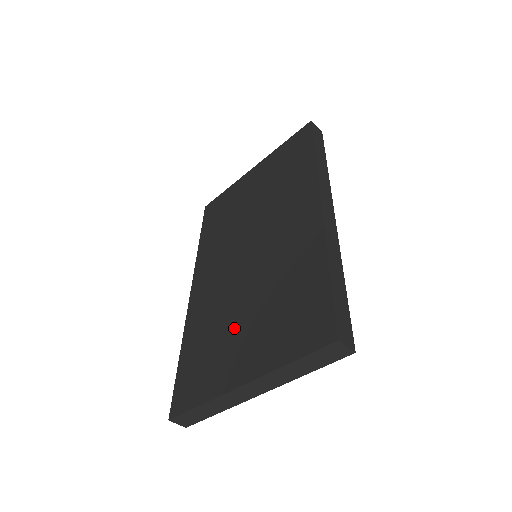
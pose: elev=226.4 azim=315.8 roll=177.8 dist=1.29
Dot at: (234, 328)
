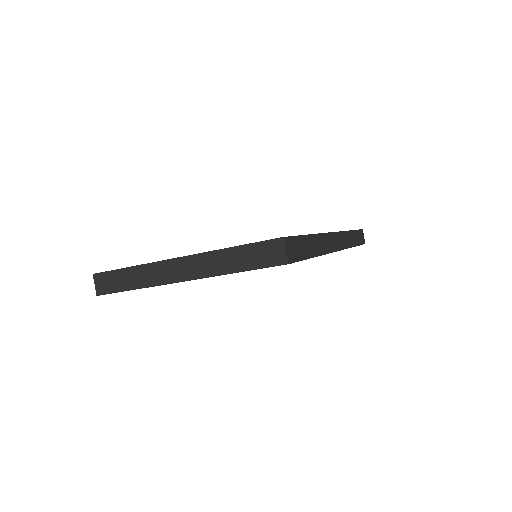
Dot at: occluded
